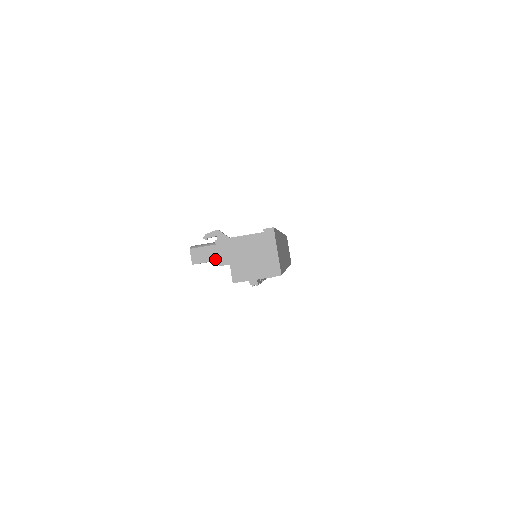
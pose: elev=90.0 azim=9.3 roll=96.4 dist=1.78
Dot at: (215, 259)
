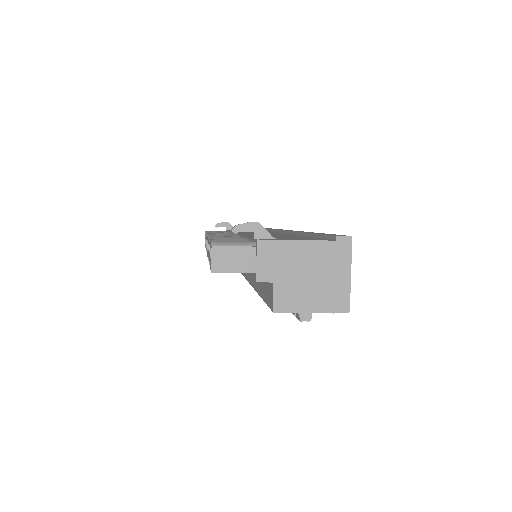
Dot at: (251, 270)
